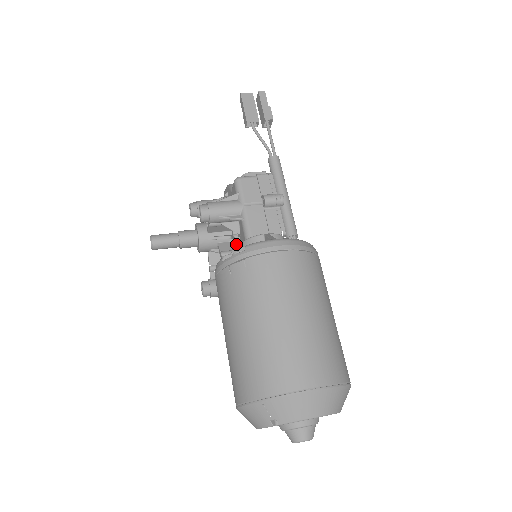
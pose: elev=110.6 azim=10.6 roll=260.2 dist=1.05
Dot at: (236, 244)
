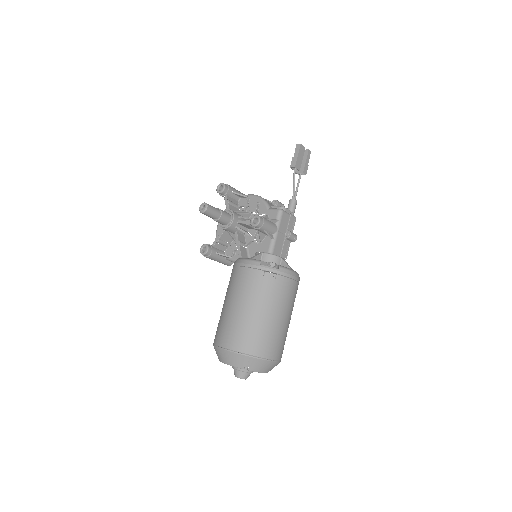
Dot at: (251, 242)
